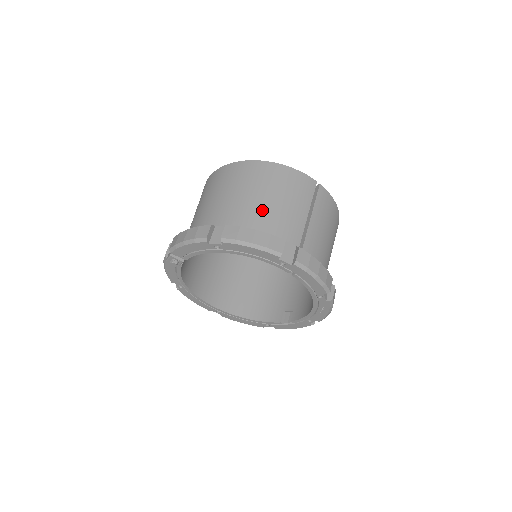
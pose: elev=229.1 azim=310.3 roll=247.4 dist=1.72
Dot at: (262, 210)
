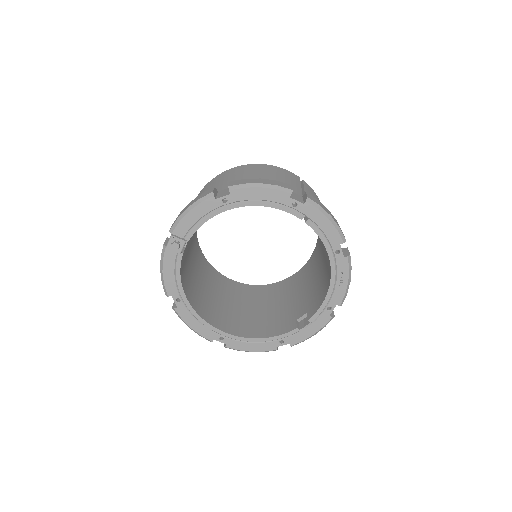
Dot at: occluded
